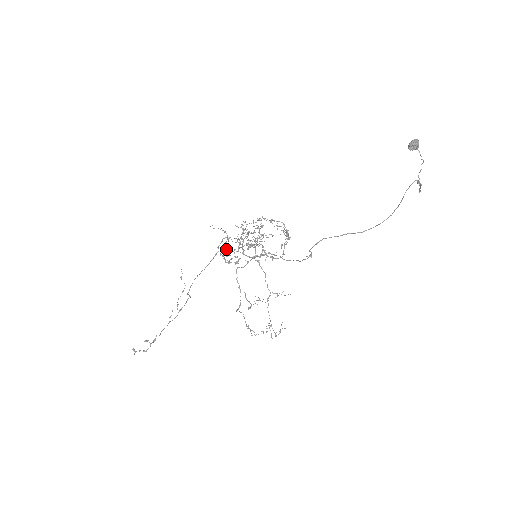
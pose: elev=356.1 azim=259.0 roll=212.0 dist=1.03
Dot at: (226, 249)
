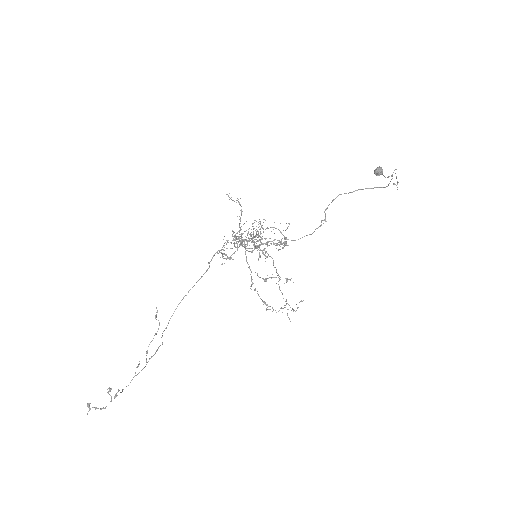
Dot at: occluded
